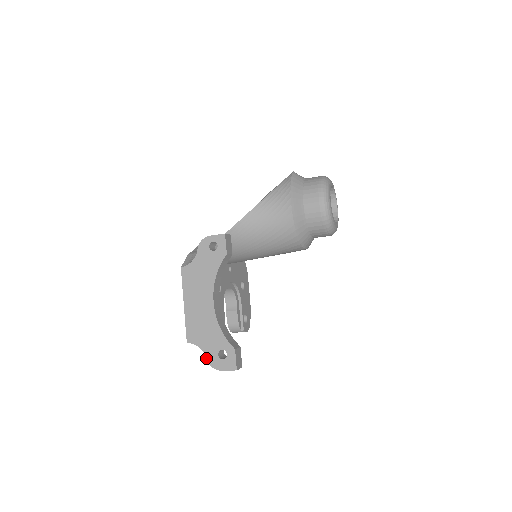
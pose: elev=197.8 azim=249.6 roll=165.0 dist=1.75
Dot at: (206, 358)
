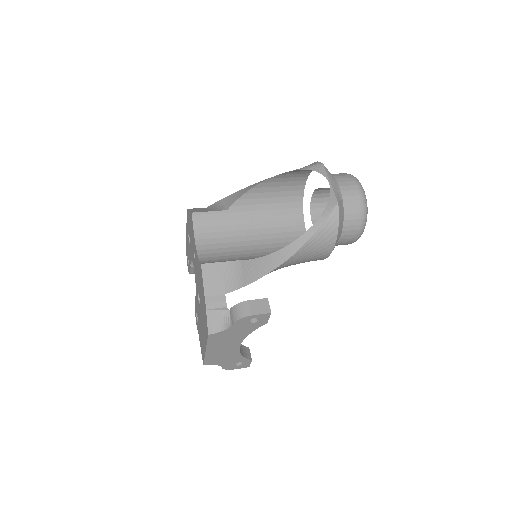
Dot at: (222, 368)
